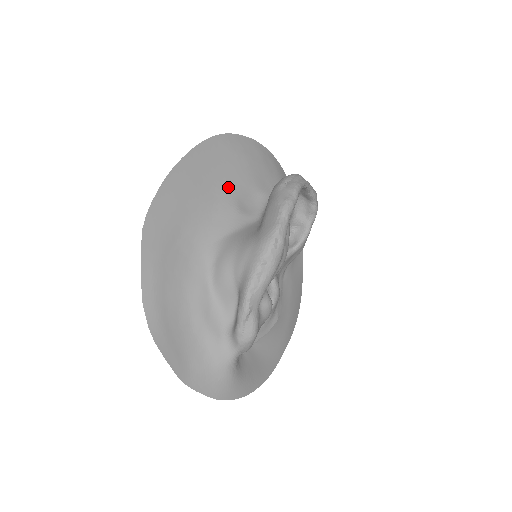
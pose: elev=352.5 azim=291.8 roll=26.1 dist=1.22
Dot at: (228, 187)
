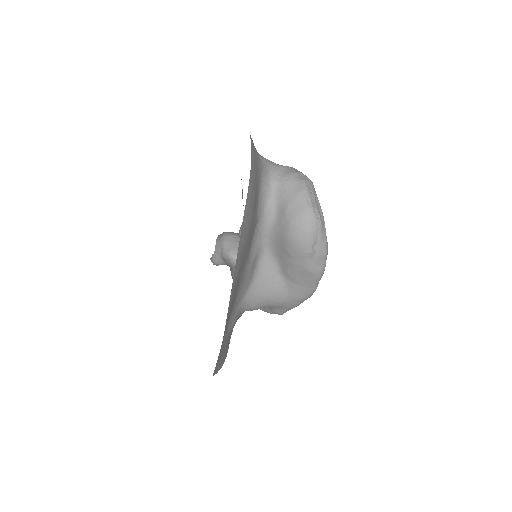
Dot at: (243, 268)
